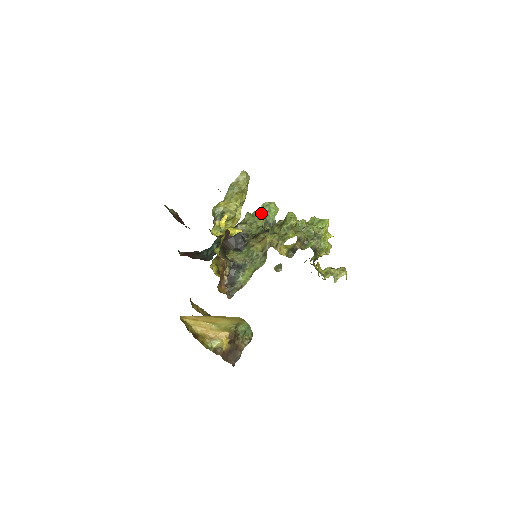
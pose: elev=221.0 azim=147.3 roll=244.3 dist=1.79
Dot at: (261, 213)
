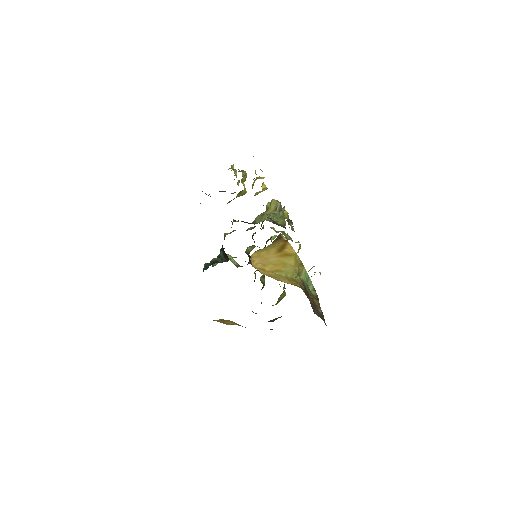
Dot at: occluded
